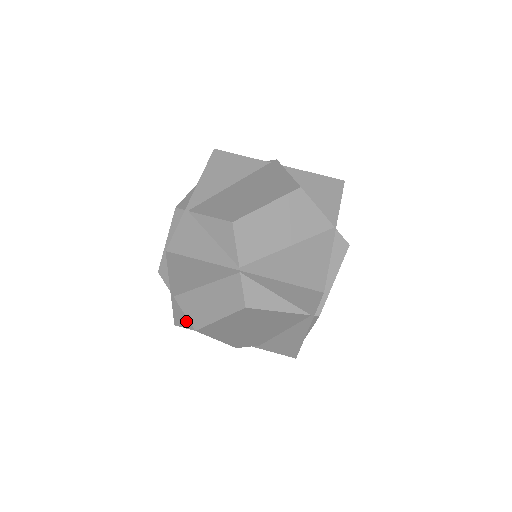
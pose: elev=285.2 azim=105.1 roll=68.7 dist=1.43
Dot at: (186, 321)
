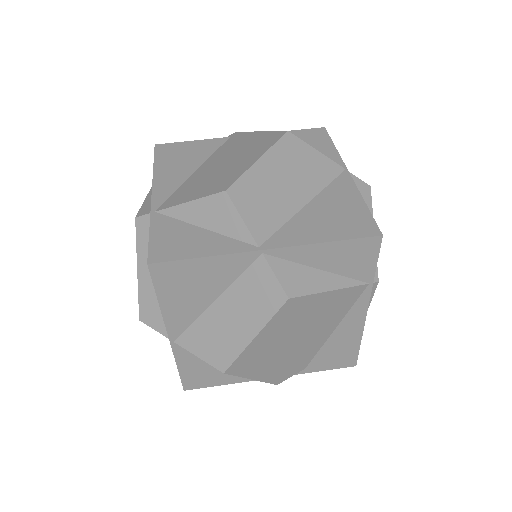
Dot at: (199, 376)
